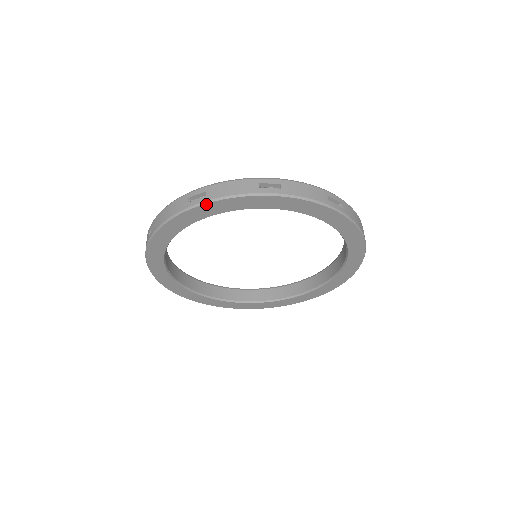
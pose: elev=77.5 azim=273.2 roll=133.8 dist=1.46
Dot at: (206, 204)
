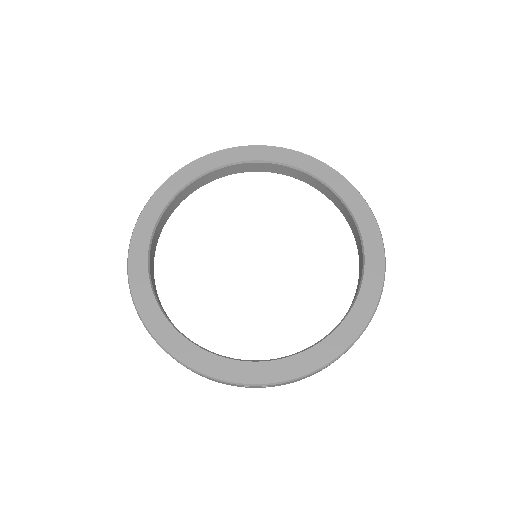
Dot at: (232, 148)
